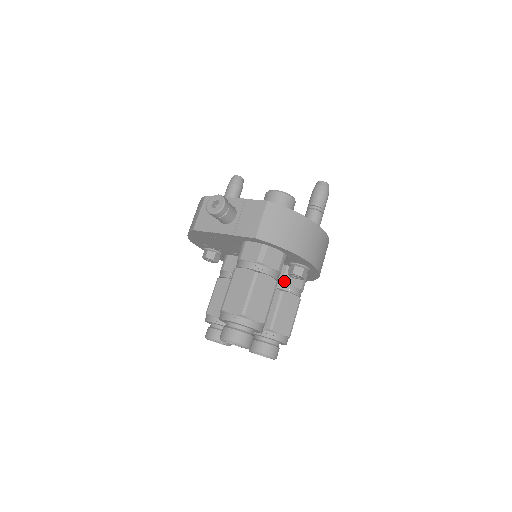
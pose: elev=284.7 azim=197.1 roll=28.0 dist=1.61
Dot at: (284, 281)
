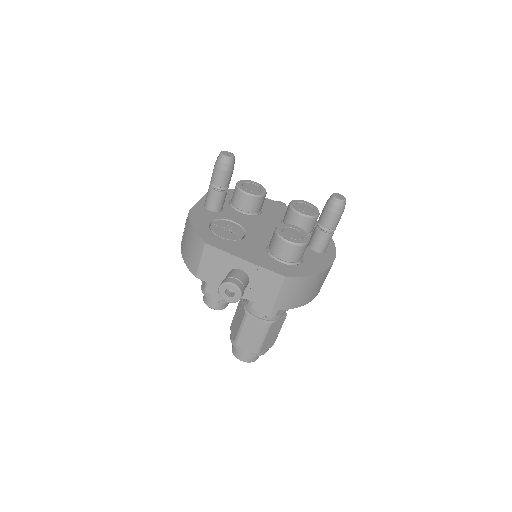
Dot at: occluded
